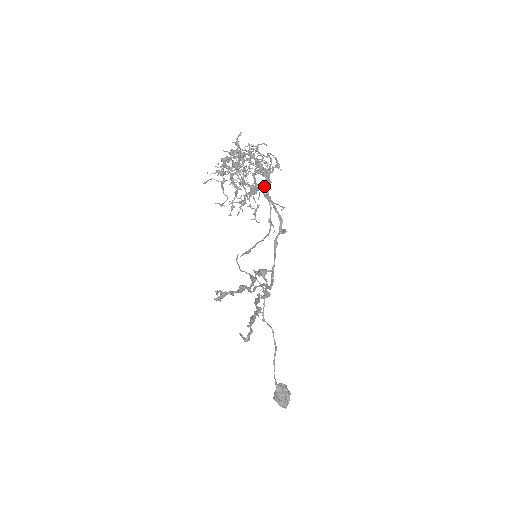
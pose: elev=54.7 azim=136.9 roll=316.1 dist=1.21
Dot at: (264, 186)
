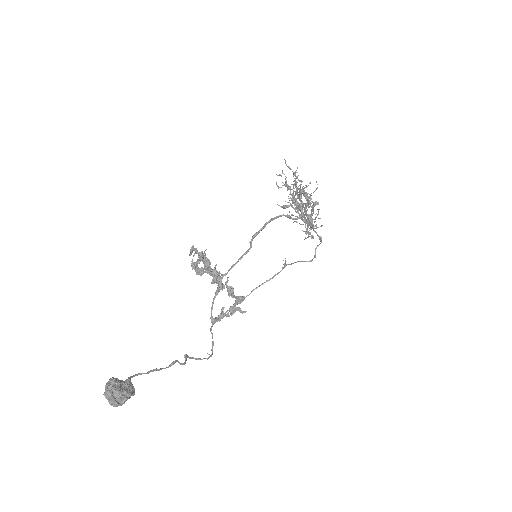
Dot at: (307, 214)
